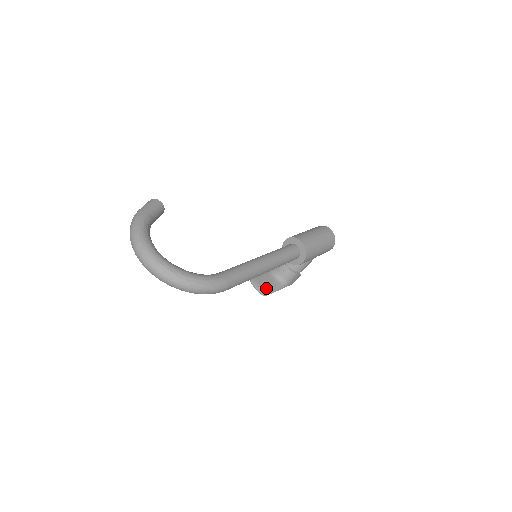
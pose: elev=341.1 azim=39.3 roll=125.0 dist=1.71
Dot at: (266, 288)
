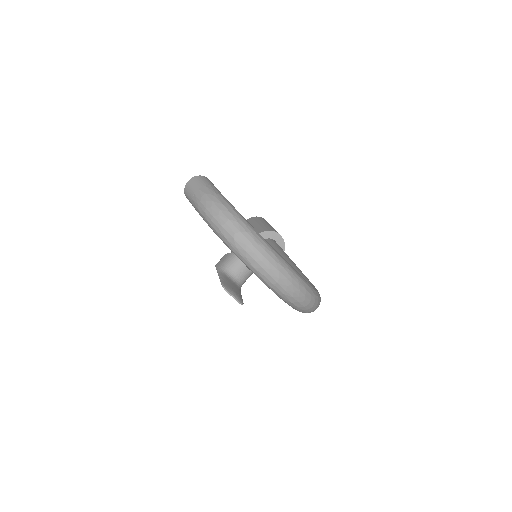
Dot at: (239, 295)
